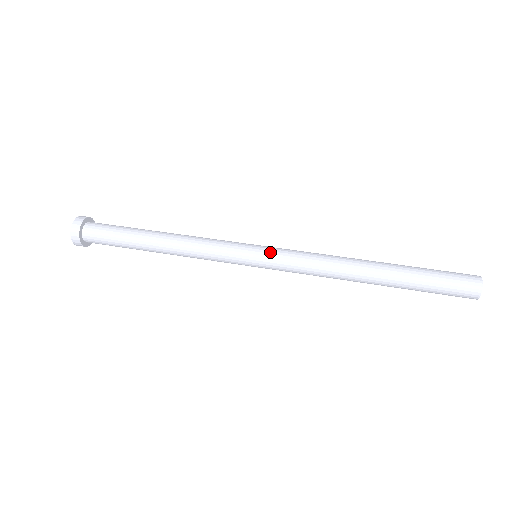
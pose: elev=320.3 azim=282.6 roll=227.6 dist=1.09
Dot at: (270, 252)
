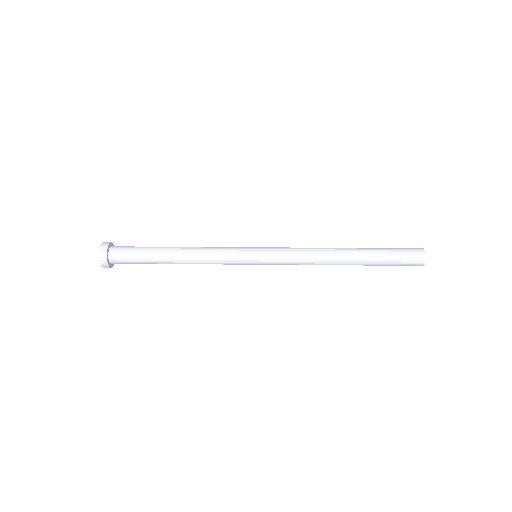
Dot at: occluded
